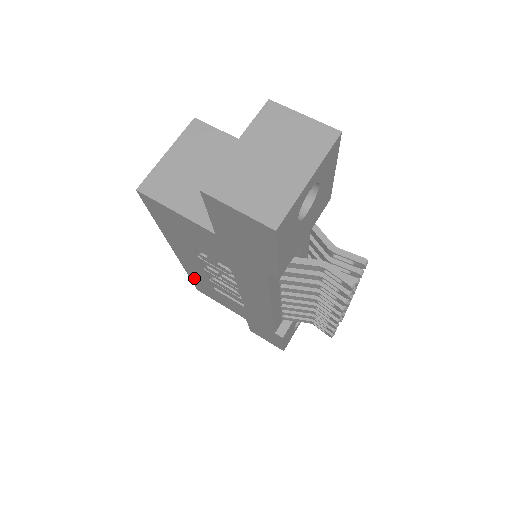
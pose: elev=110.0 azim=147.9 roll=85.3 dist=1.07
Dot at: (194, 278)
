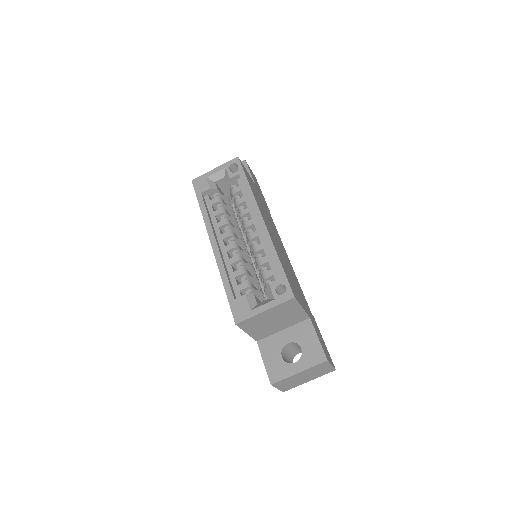
Dot at: occluded
